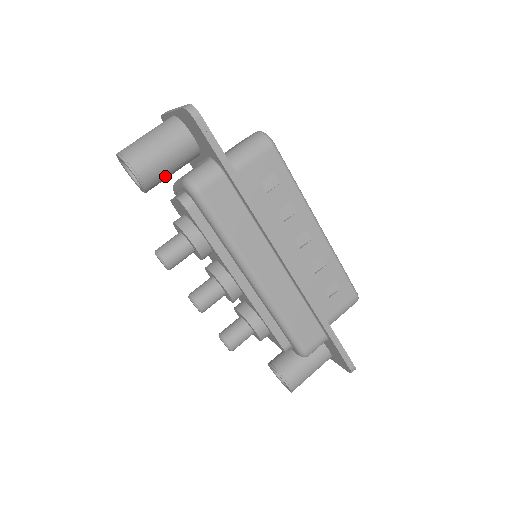
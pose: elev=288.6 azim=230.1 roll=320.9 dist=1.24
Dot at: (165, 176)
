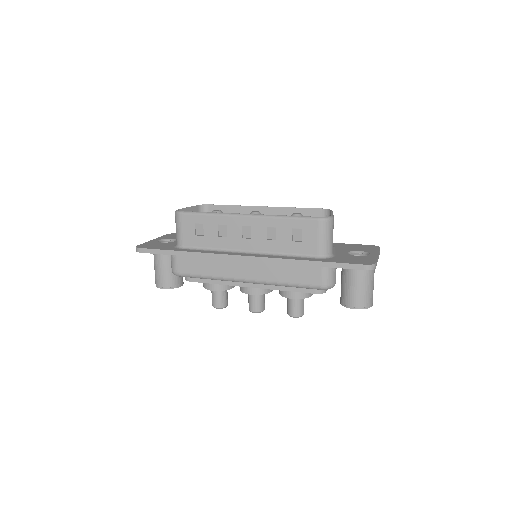
Dot at: occluded
